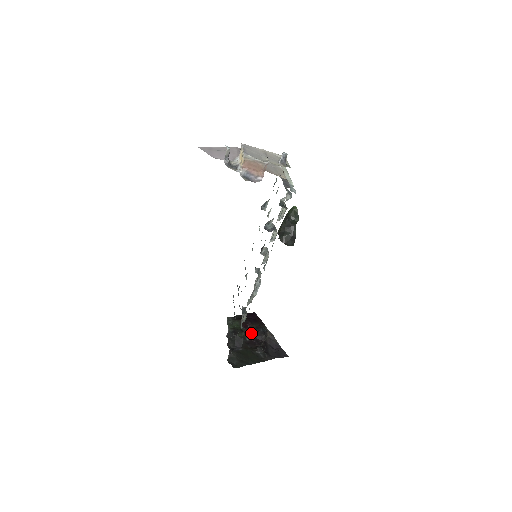
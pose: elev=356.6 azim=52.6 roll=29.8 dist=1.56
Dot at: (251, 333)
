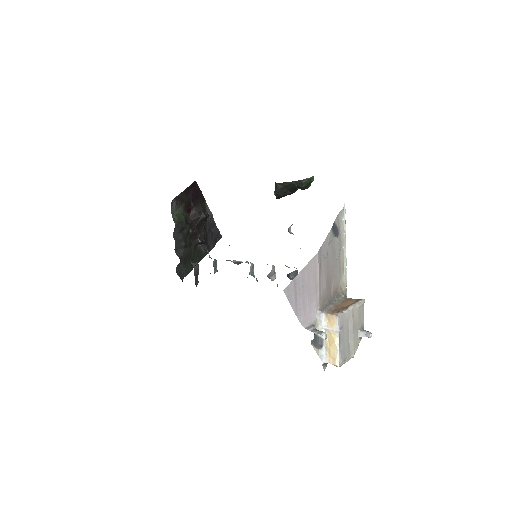
Dot at: (194, 220)
